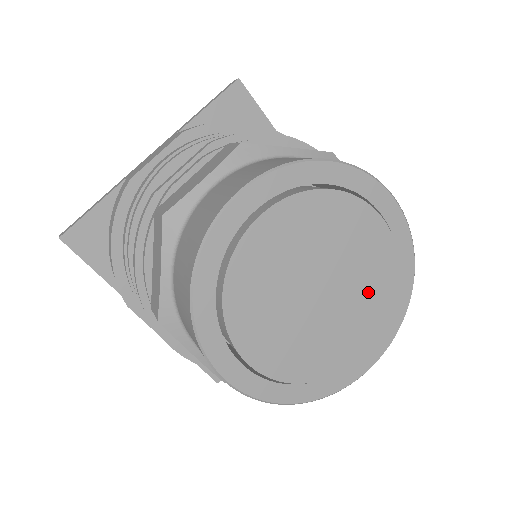
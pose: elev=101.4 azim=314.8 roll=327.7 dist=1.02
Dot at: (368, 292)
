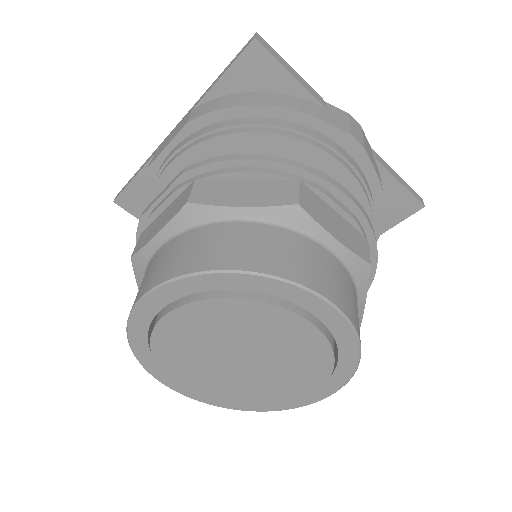
Dot at: (297, 364)
